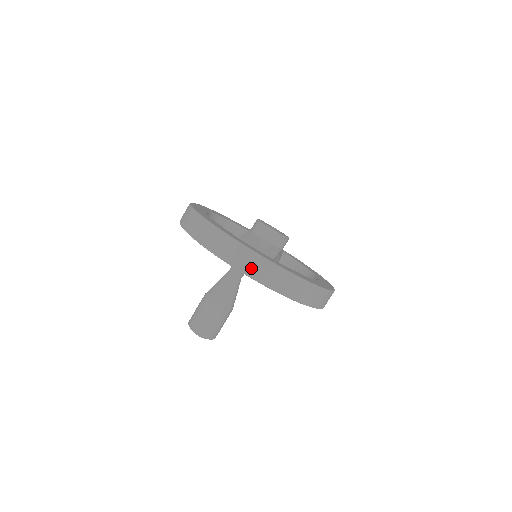
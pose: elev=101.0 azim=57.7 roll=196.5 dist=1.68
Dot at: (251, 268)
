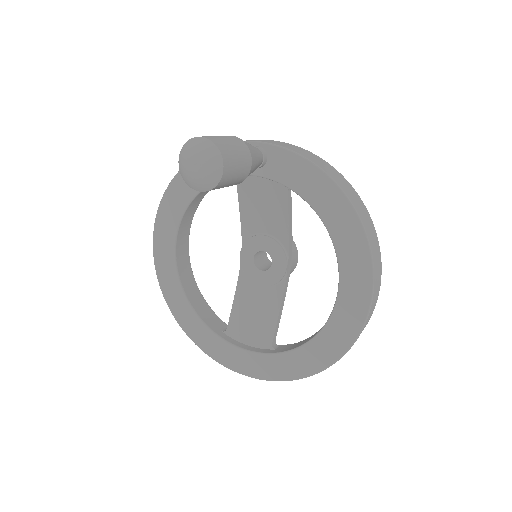
Dot at: (278, 144)
